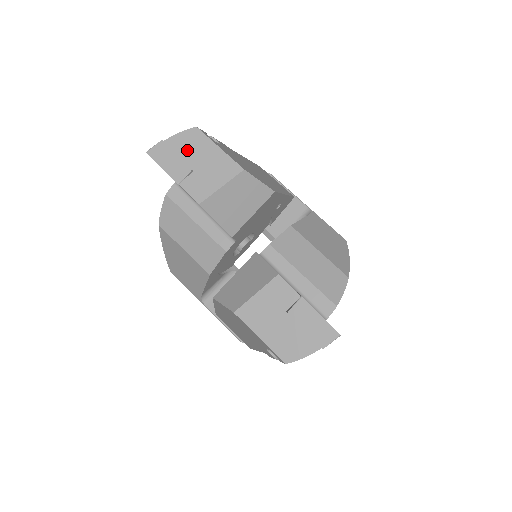
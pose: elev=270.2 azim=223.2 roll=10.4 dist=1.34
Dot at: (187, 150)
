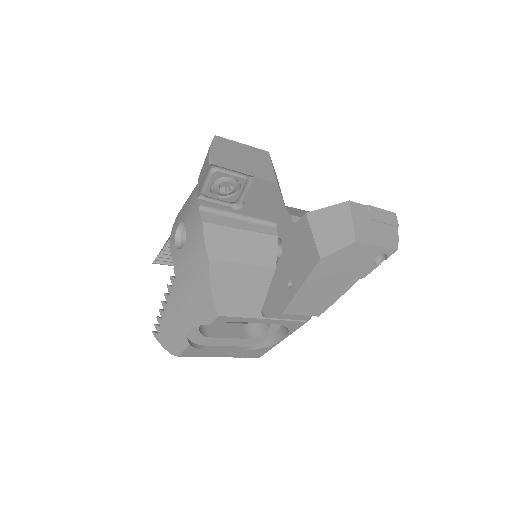
Dot at: (230, 152)
